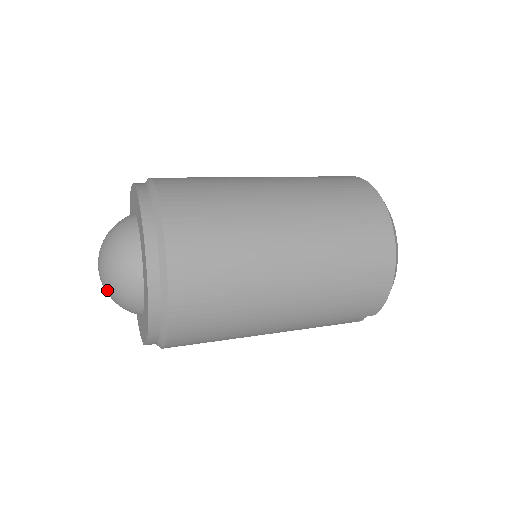
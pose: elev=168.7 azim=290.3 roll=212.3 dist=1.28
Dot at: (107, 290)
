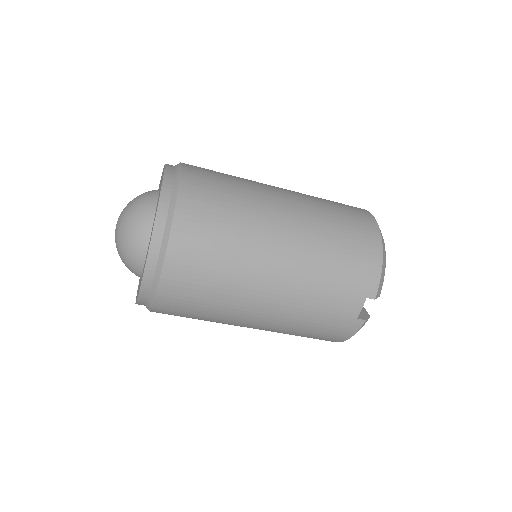
Dot at: (120, 233)
